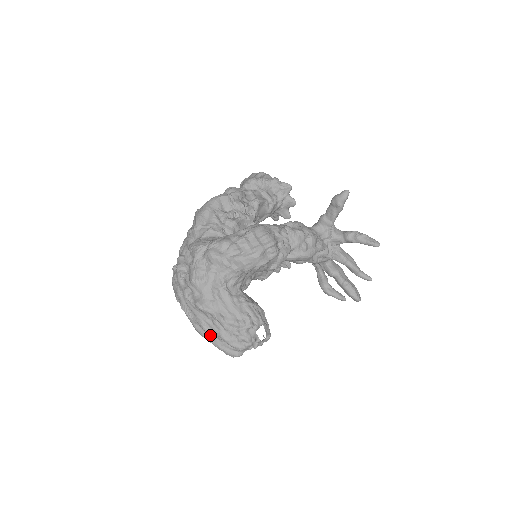
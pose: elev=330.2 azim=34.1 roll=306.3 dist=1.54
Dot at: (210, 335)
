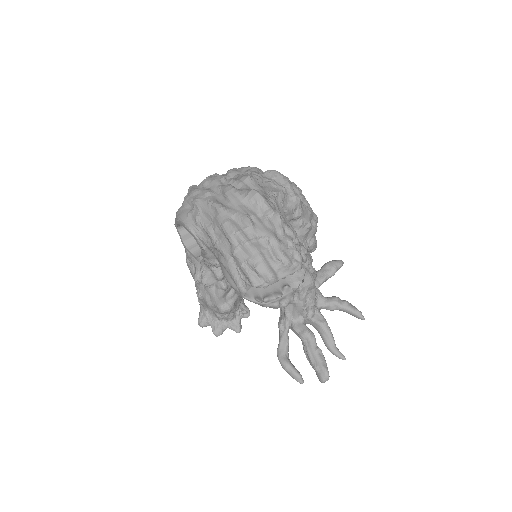
Dot at: (250, 233)
